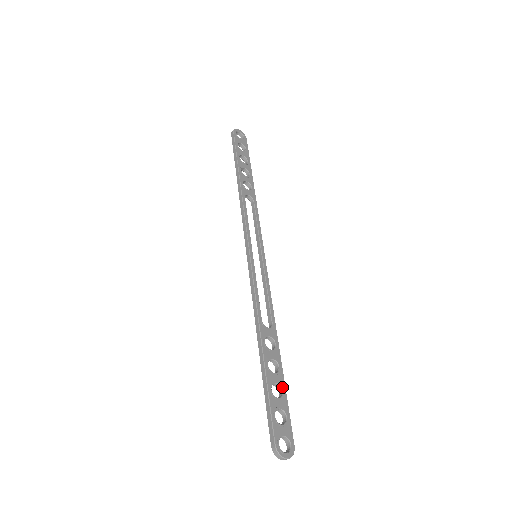
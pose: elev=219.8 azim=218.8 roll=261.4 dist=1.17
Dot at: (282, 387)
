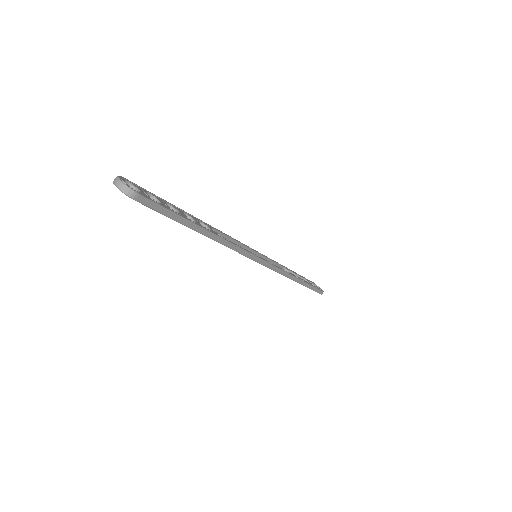
Dot at: (180, 214)
